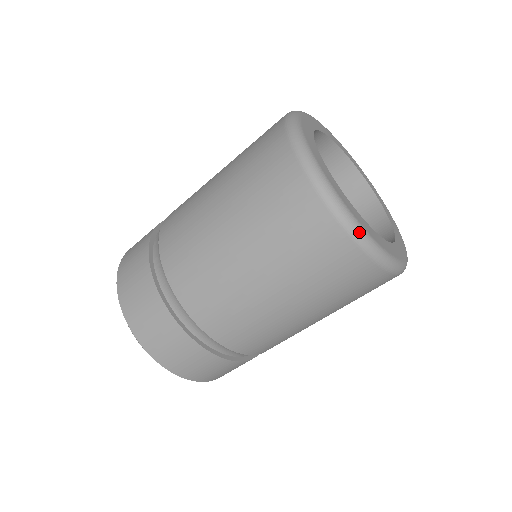
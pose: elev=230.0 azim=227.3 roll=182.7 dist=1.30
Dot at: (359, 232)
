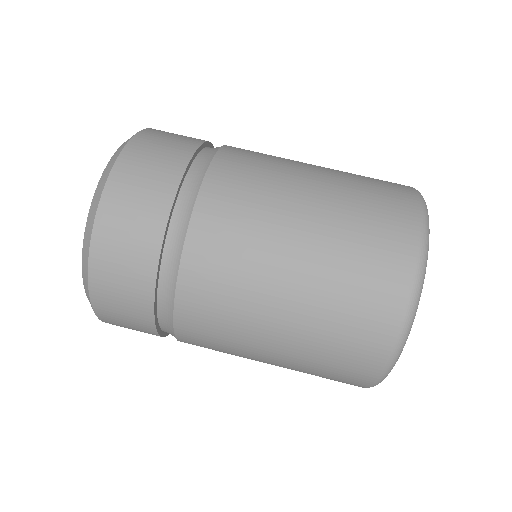
Dot at: (425, 267)
